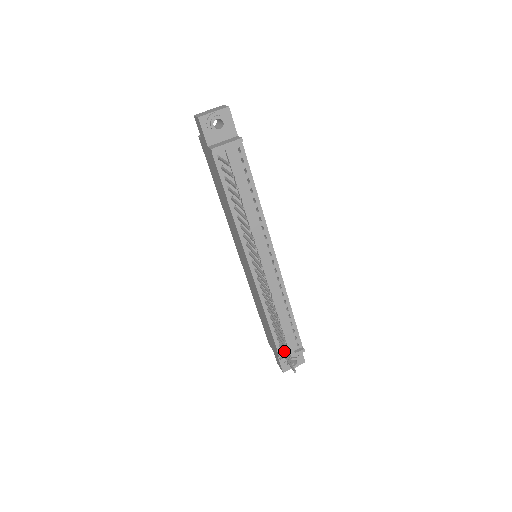
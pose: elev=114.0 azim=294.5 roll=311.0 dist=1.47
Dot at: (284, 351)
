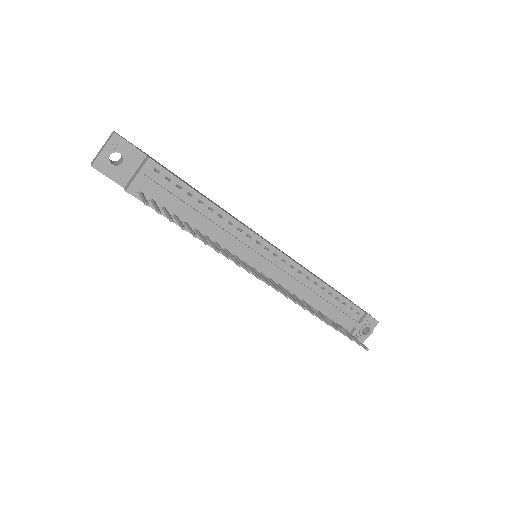
Dot at: occluded
